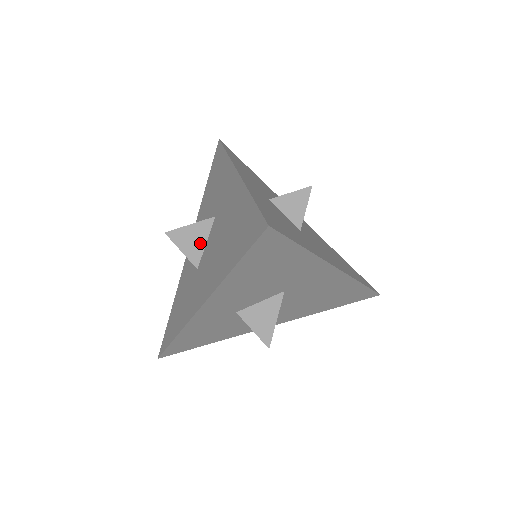
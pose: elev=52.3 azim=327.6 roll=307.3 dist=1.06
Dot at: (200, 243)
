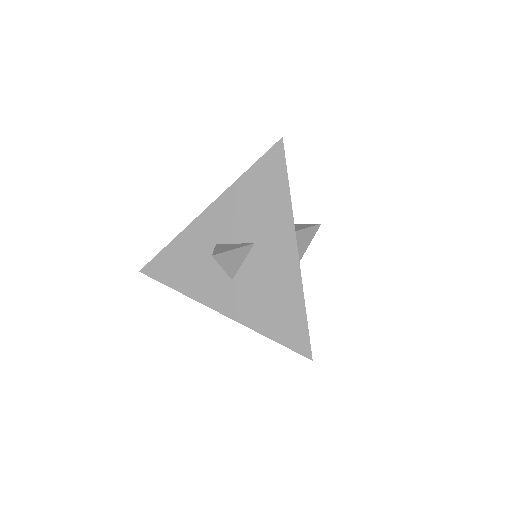
Dot at: occluded
